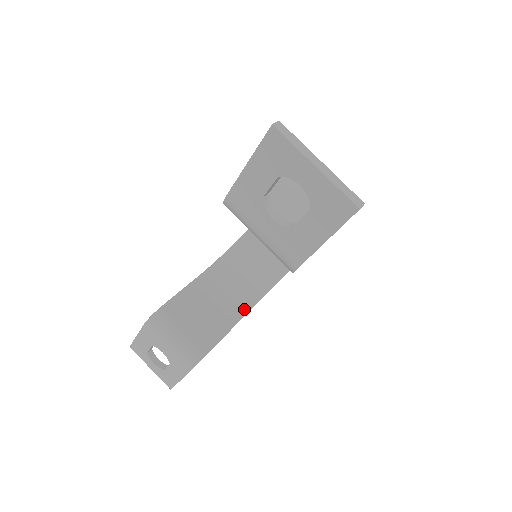
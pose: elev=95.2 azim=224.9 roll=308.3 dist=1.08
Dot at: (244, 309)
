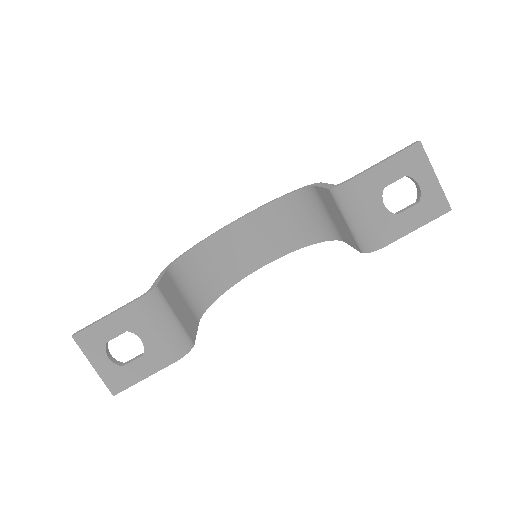
Dot at: (198, 315)
